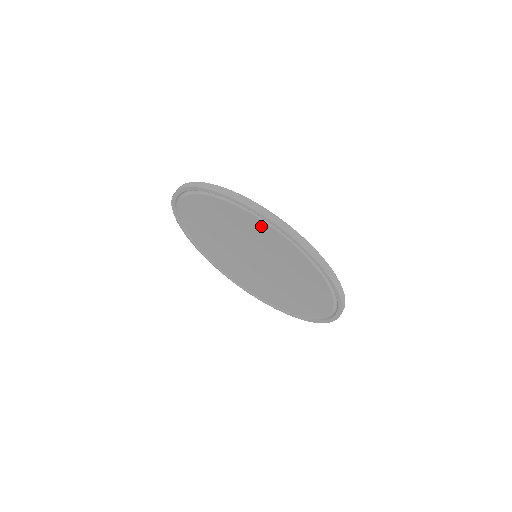
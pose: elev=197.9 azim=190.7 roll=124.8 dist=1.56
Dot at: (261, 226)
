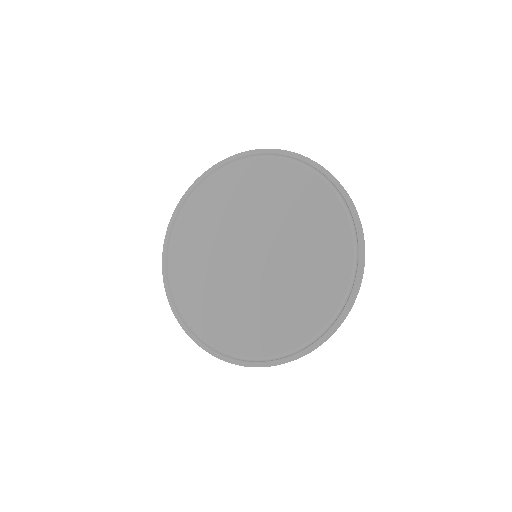
Dot at: (314, 187)
